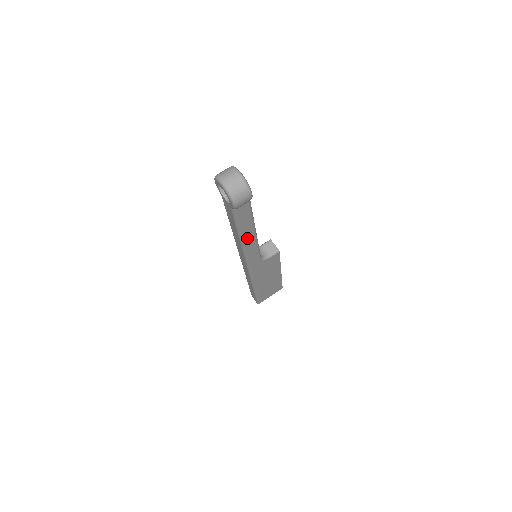
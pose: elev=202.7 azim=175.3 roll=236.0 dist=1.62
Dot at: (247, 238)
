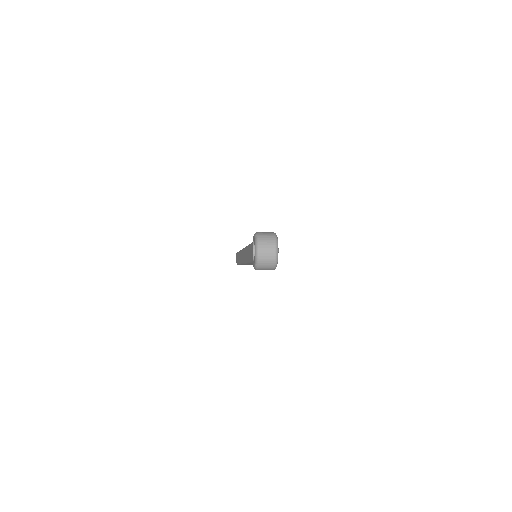
Dot at: occluded
